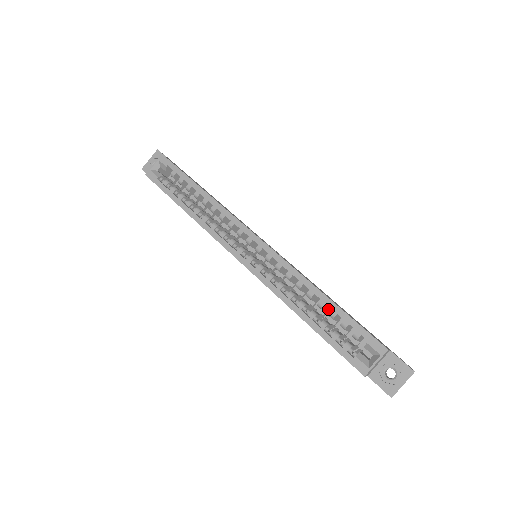
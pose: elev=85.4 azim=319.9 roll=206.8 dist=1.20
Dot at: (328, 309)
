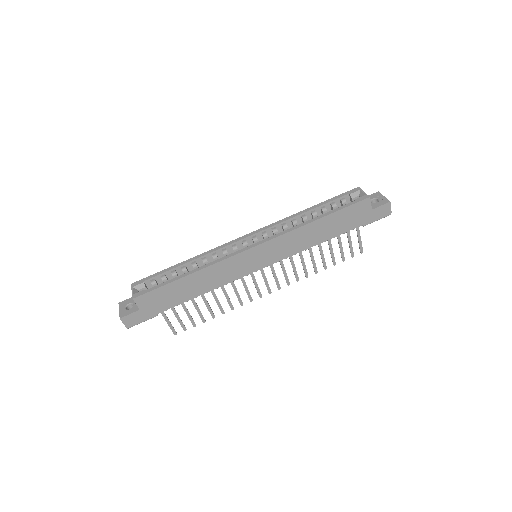
Dot at: occluded
